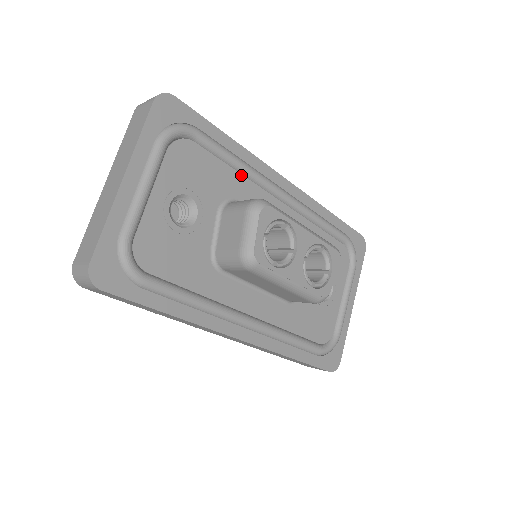
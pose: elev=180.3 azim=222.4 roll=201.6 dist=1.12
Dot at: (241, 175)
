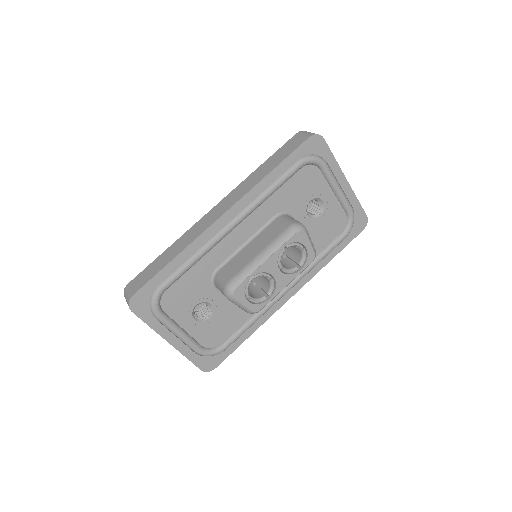
Dot at: (201, 259)
